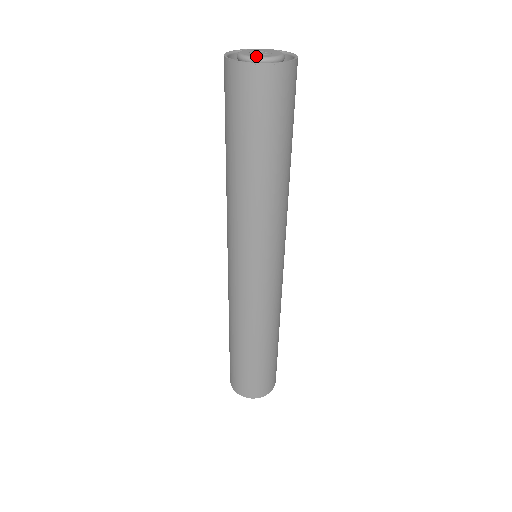
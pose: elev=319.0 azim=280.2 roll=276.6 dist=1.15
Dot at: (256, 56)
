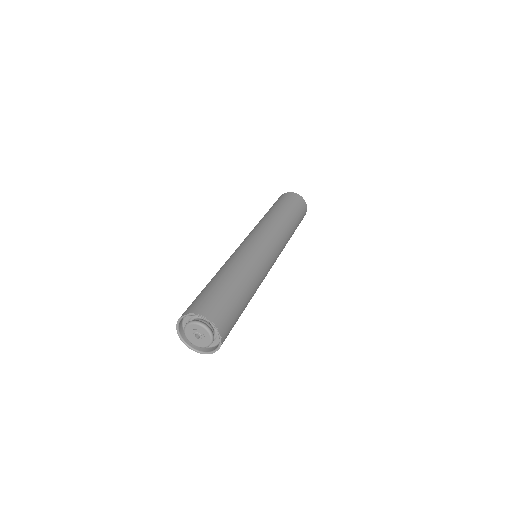
Dot at: (191, 343)
